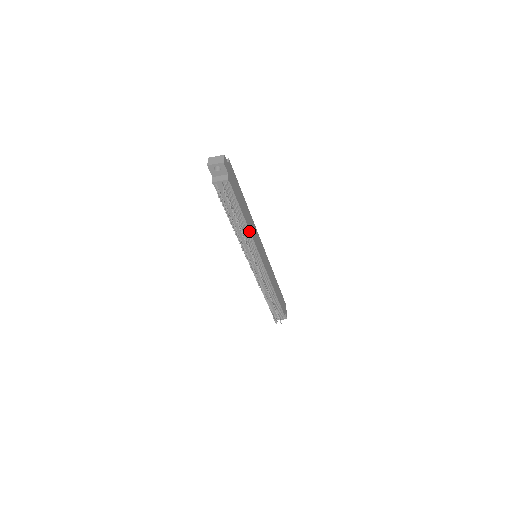
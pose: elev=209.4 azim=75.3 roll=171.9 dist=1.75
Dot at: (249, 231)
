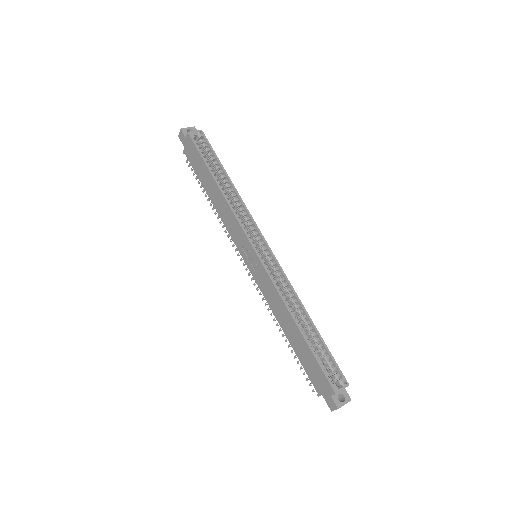
Dot at: occluded
